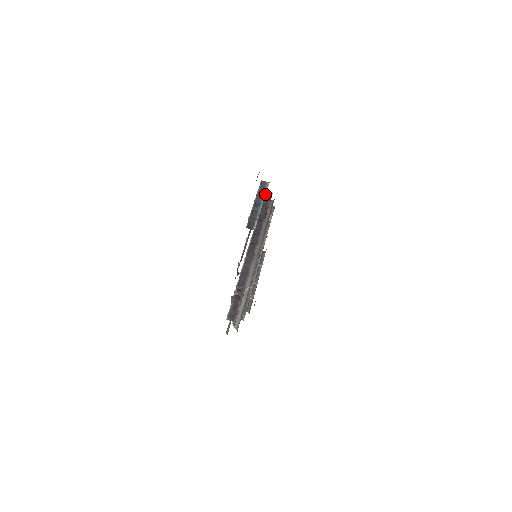
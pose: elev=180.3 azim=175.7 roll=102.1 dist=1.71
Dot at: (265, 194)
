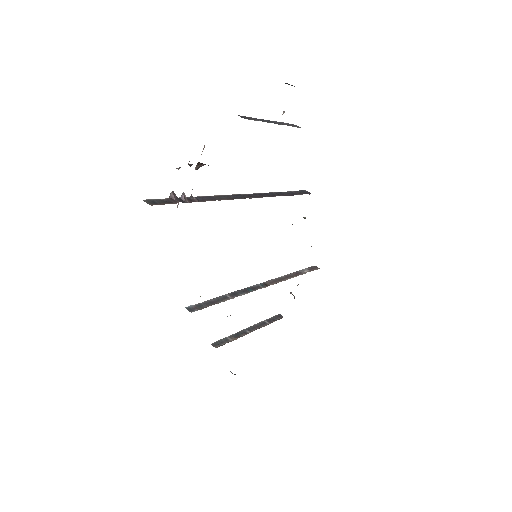
Dot at: occluded
